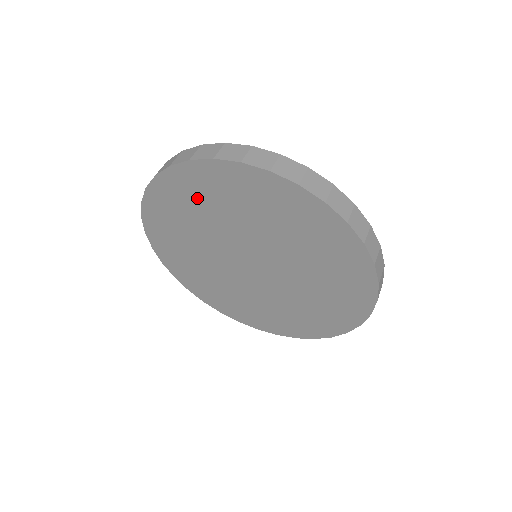
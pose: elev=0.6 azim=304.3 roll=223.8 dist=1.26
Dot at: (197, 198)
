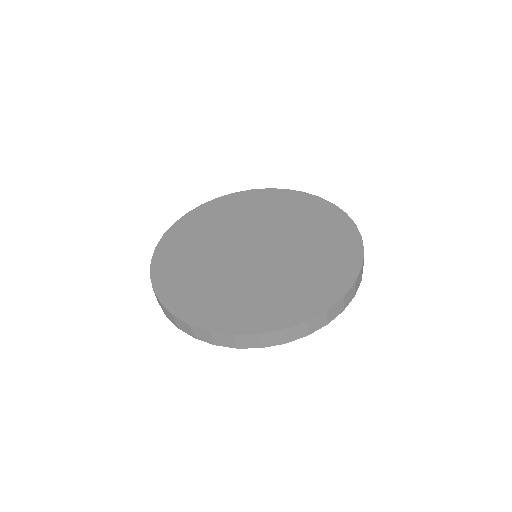
Dot at: occluded
